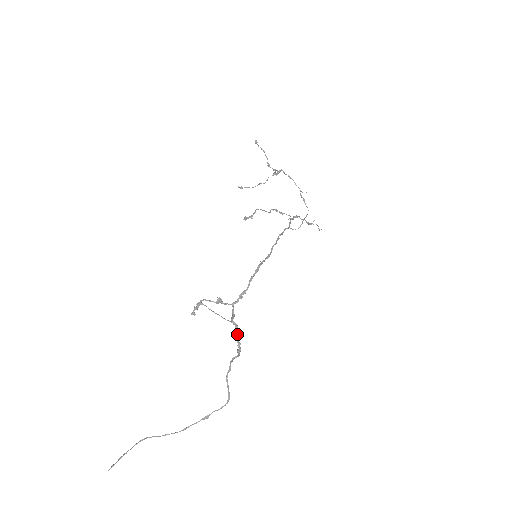
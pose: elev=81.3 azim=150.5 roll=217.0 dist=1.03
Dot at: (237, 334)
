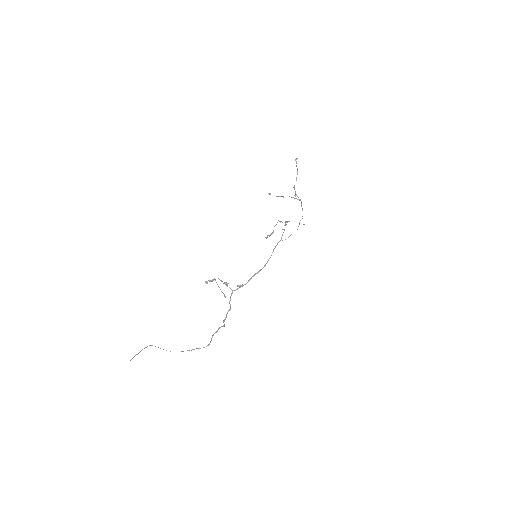
Dot at: occluded
